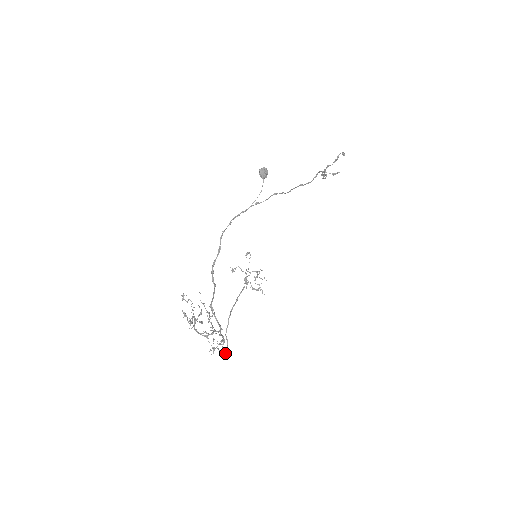
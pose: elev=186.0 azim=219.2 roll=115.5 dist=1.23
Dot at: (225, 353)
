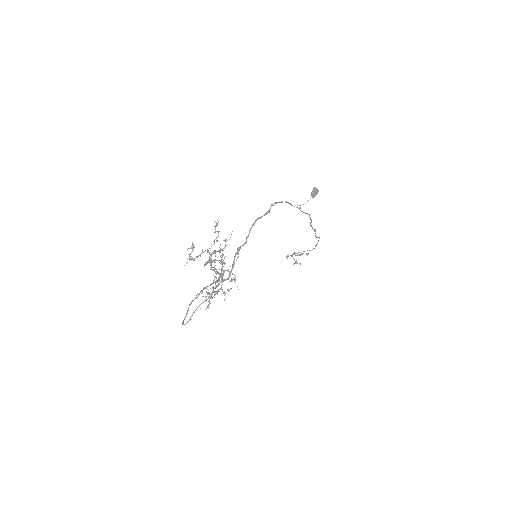
Dot at: (192, 315)
